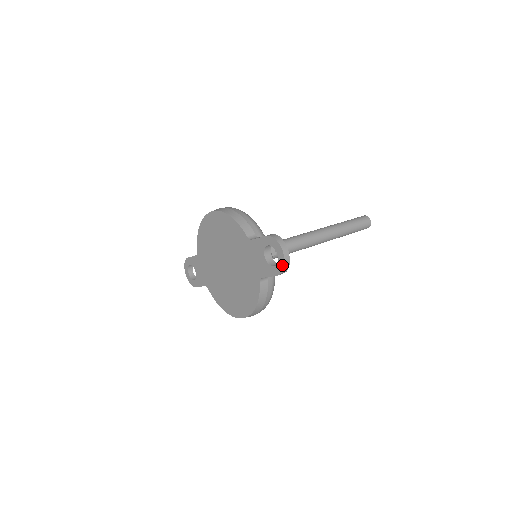
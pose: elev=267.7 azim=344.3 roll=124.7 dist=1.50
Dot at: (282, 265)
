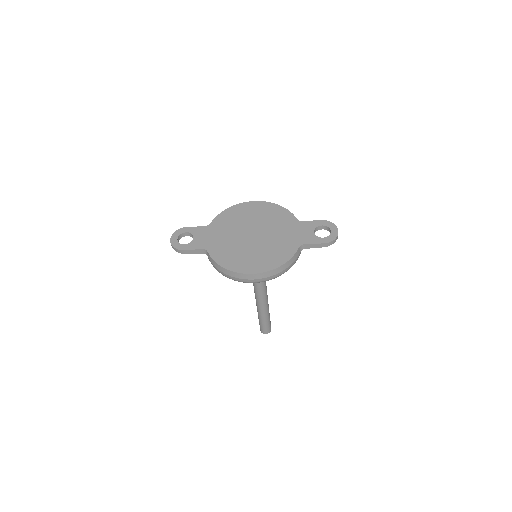
Dot at: (334, 237)
